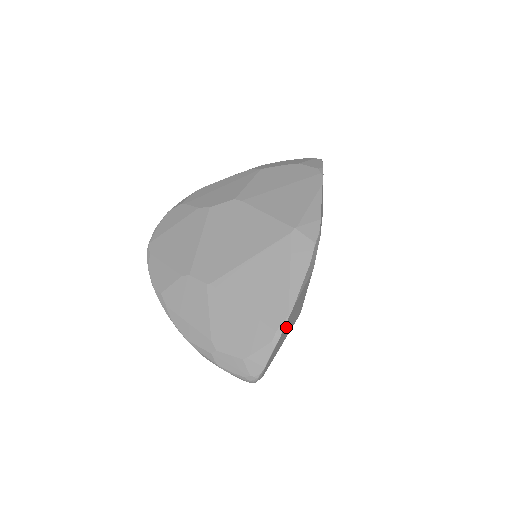
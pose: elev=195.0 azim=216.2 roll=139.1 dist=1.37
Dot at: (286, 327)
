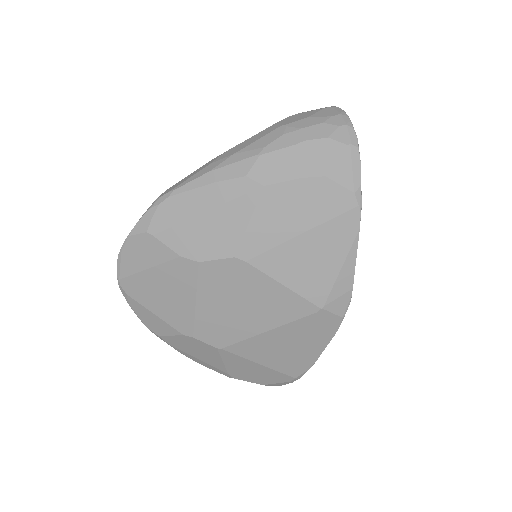
Dot at: occluded
